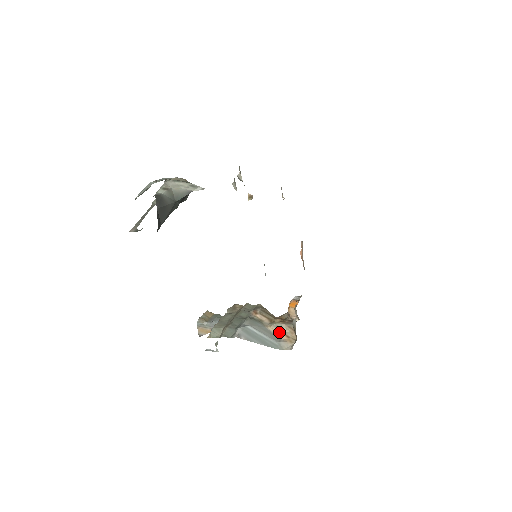
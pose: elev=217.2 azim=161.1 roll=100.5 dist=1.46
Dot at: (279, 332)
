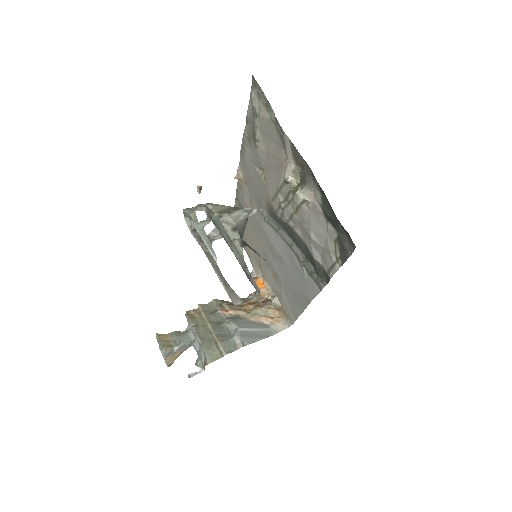
Dot at: (261, 318)
